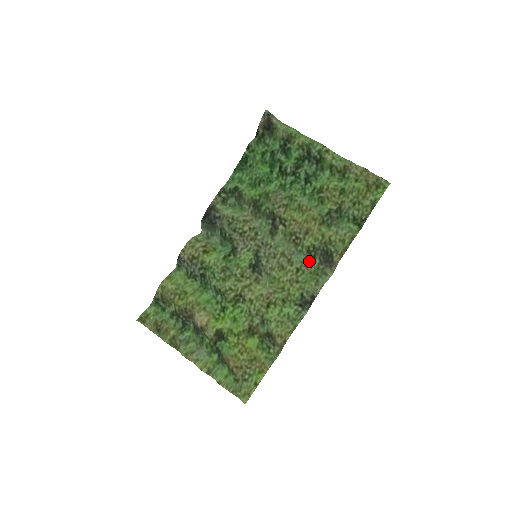
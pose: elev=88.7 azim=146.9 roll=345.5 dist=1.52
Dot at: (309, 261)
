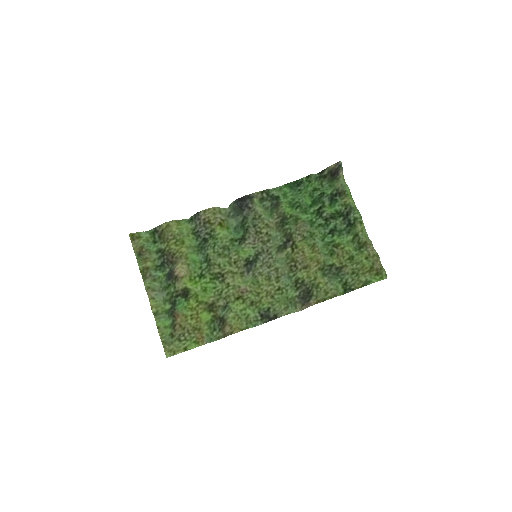
Dot at: (291, 289)
